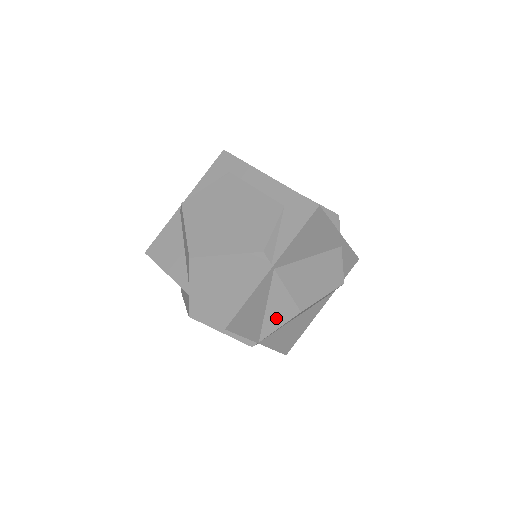
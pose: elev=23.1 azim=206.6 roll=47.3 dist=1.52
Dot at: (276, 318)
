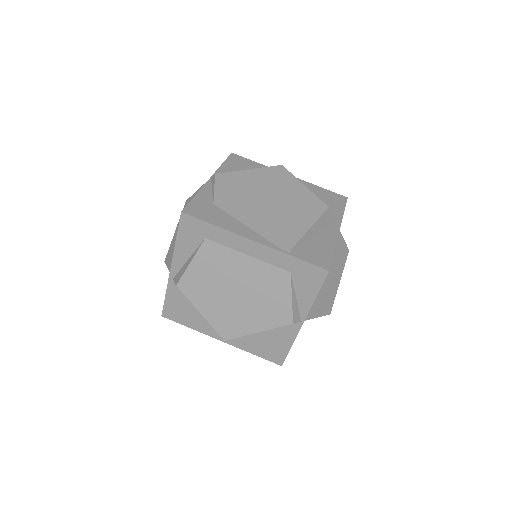
Dot at: occluded
